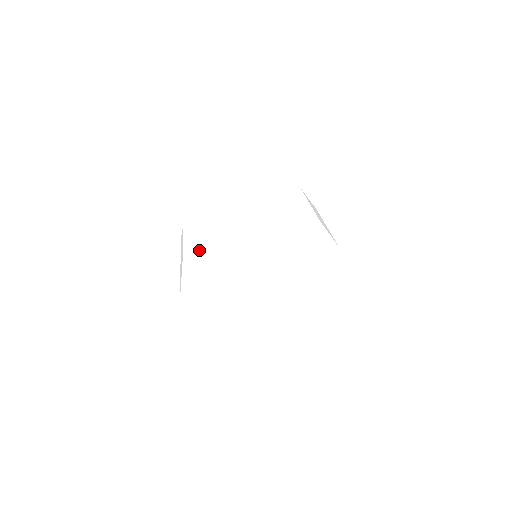
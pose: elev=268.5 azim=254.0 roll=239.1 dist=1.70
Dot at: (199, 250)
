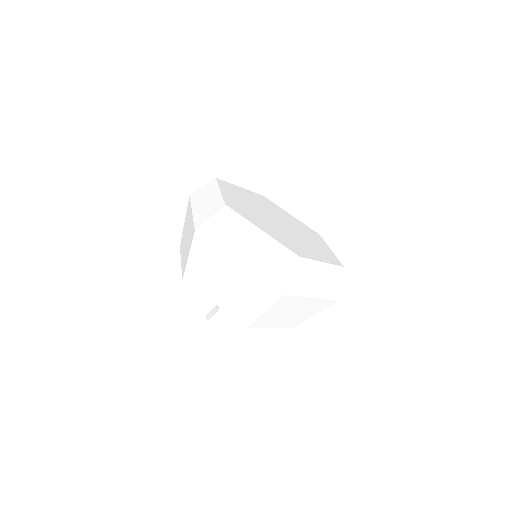
Dot at: (240, 209)
